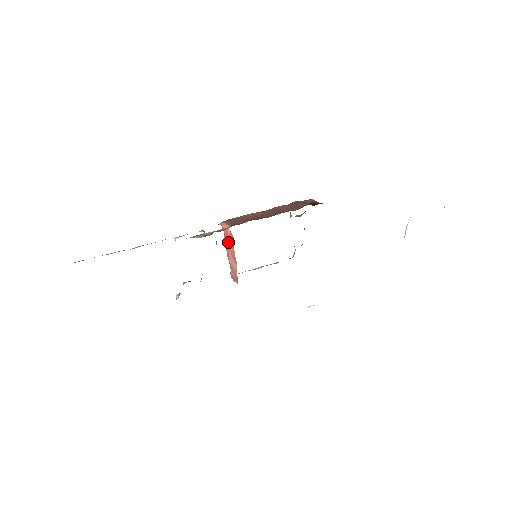
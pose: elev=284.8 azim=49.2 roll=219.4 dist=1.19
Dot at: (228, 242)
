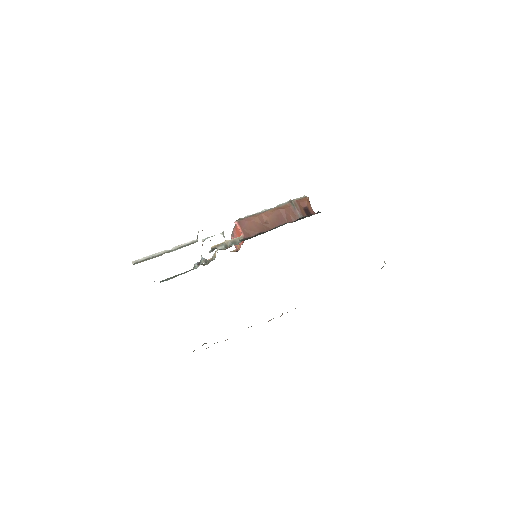
Dot at: (238, 234)
